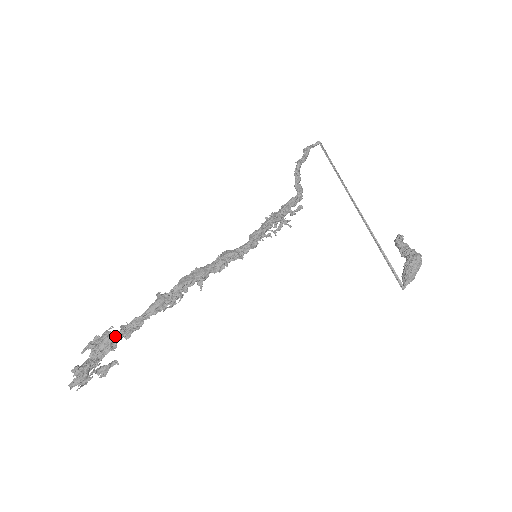
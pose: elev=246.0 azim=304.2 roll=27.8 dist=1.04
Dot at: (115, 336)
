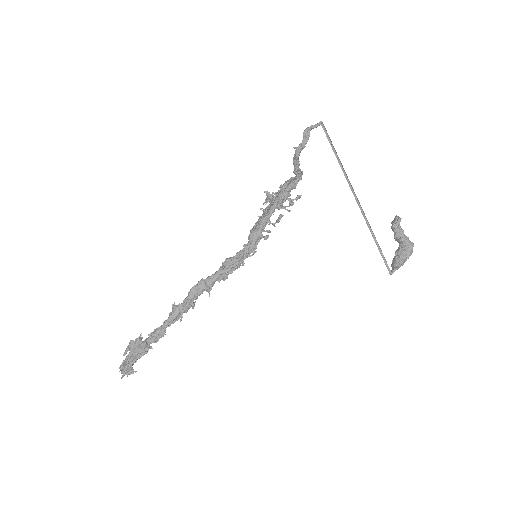
Dot at: (146, 344)
